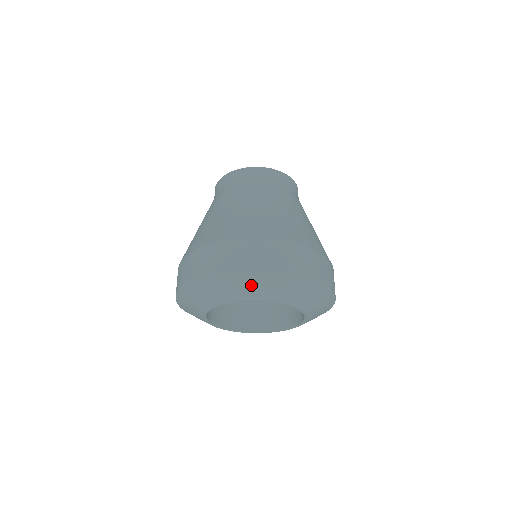
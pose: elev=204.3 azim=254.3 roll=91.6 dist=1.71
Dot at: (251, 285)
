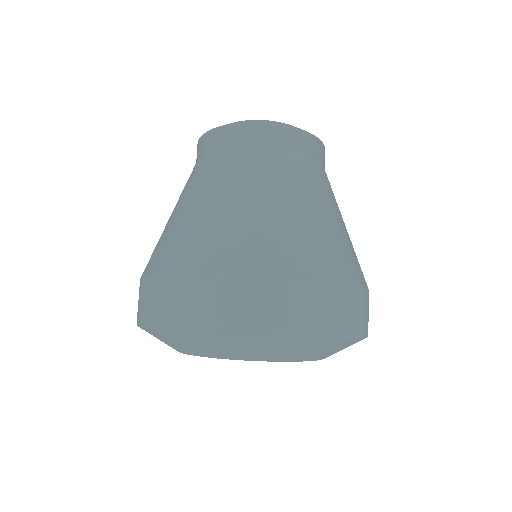
Dot at: (220, 345)
